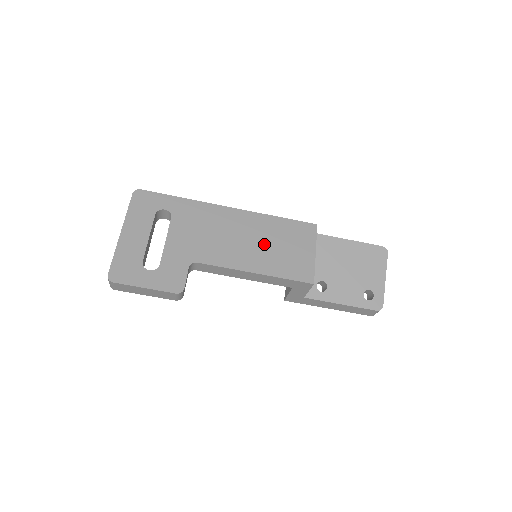
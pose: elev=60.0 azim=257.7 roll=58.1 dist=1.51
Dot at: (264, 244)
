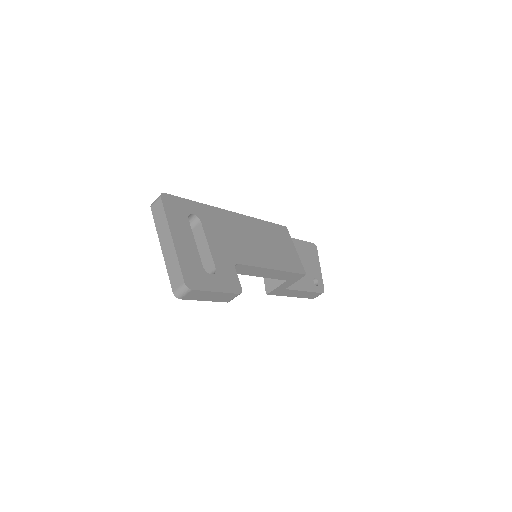
Dot at: (268, 244)
